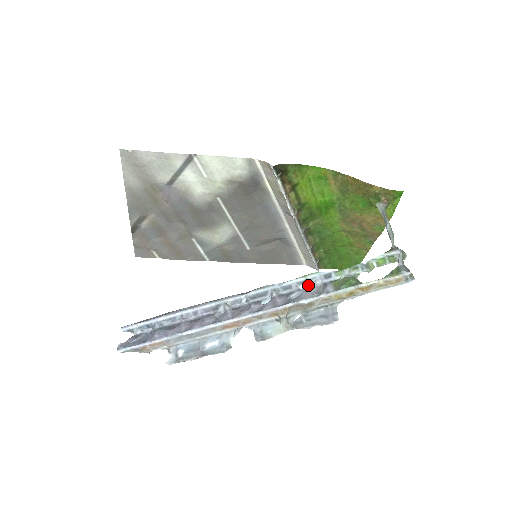
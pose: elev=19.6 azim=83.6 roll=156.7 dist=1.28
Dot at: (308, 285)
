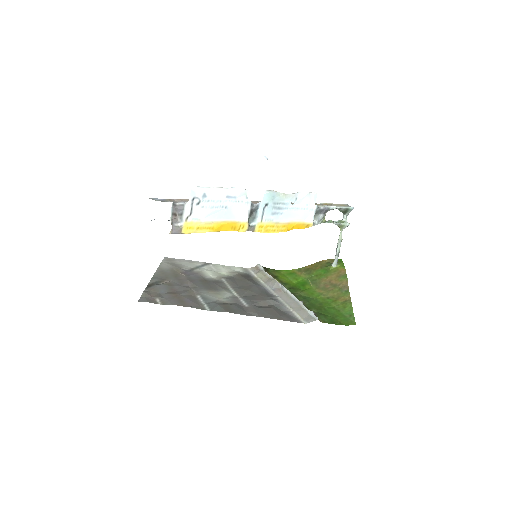
Dot at: occluded
